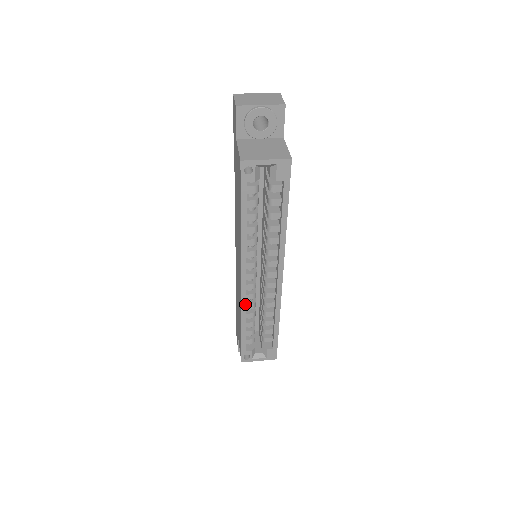
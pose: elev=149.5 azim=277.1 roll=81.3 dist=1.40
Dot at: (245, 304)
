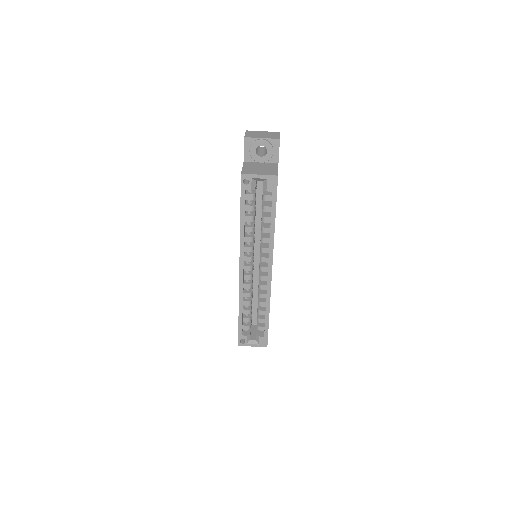
Dot at: (242, 291)
